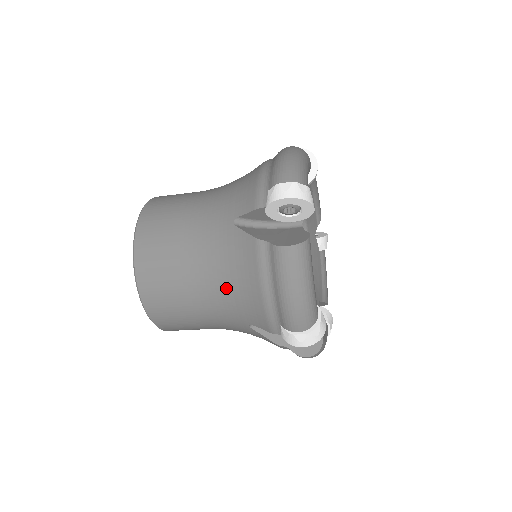
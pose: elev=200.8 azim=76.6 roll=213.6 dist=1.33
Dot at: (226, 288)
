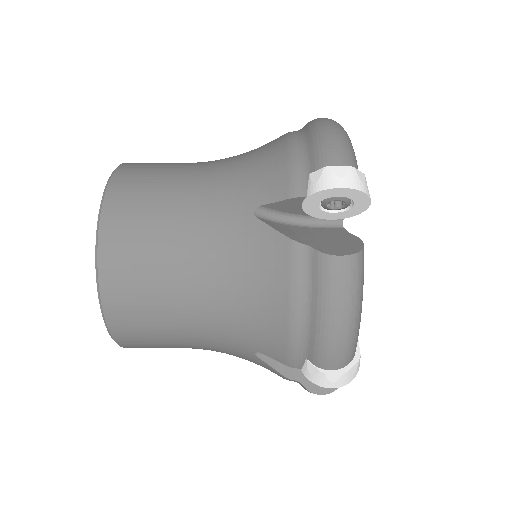
Dot at: occluded
